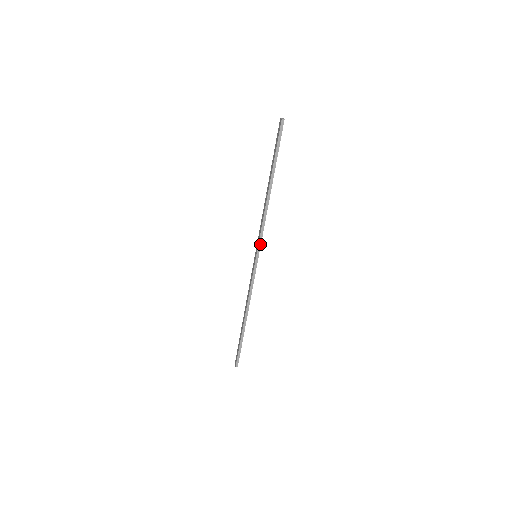
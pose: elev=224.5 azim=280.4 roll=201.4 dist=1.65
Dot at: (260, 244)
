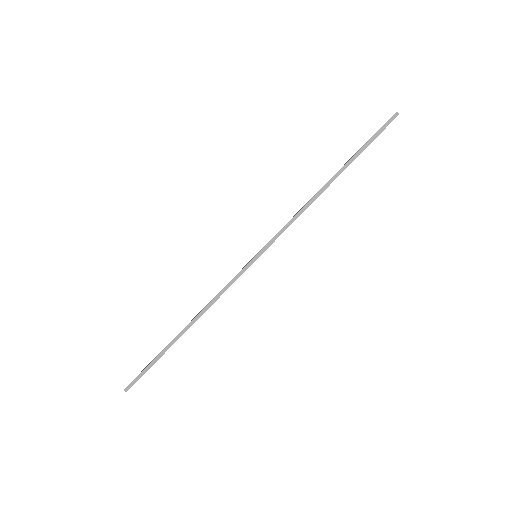
Dot at: (272, 242)
